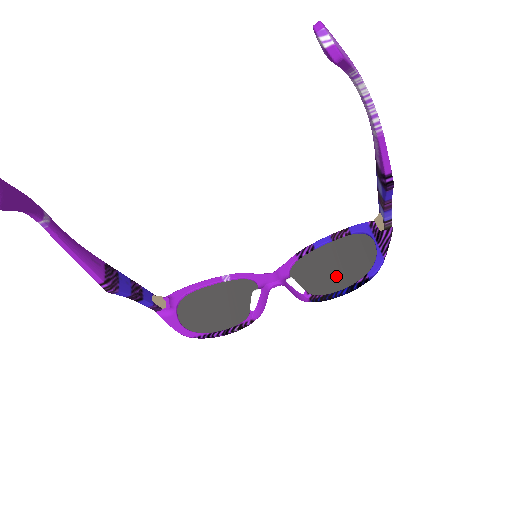
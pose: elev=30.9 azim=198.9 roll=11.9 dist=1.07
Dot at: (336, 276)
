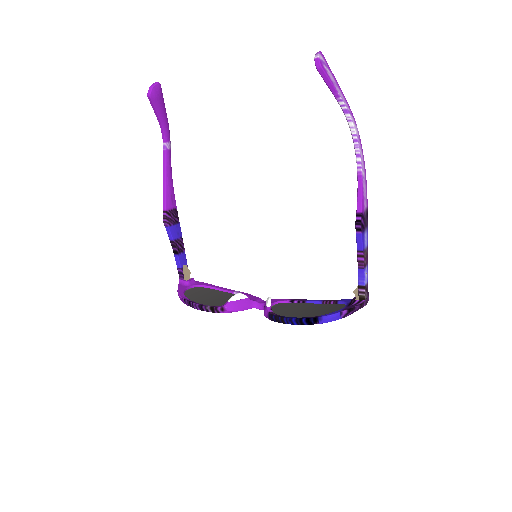
Dot at: (301, 314)
